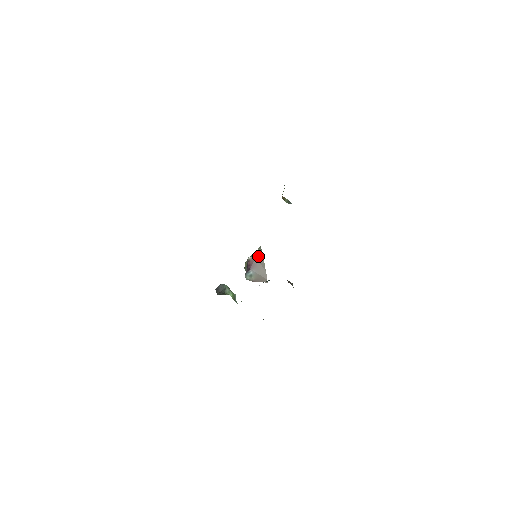
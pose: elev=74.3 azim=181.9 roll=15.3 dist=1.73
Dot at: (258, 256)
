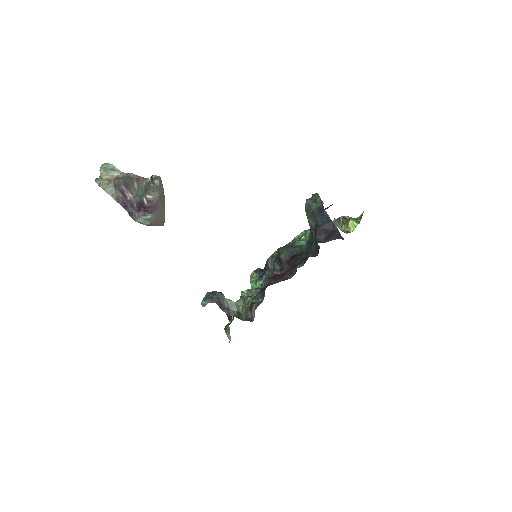
Dot at: (161, 194)
